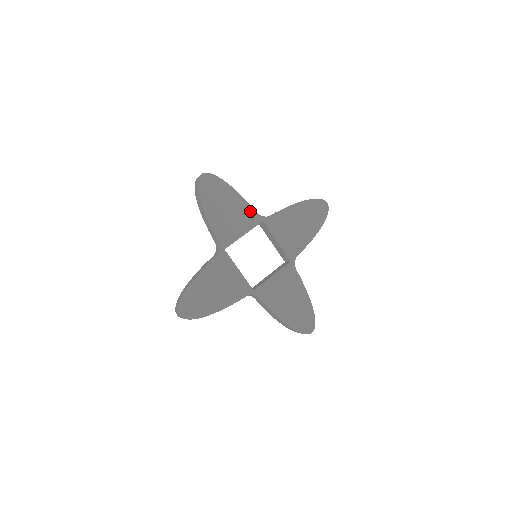
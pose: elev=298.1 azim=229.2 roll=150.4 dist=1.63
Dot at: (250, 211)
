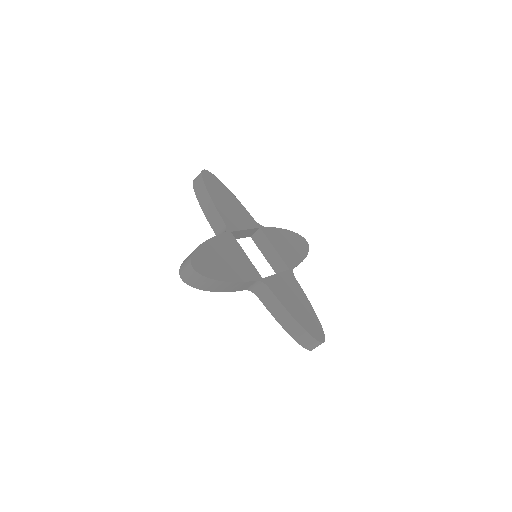
Dot at: (248, 215)
